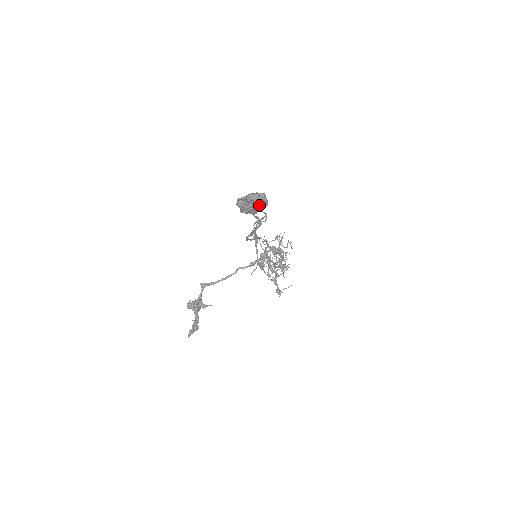
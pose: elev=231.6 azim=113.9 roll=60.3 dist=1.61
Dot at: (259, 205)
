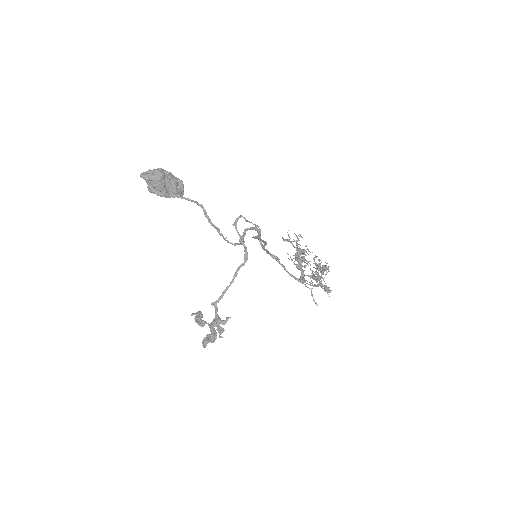
Dot at: (158, 176)
